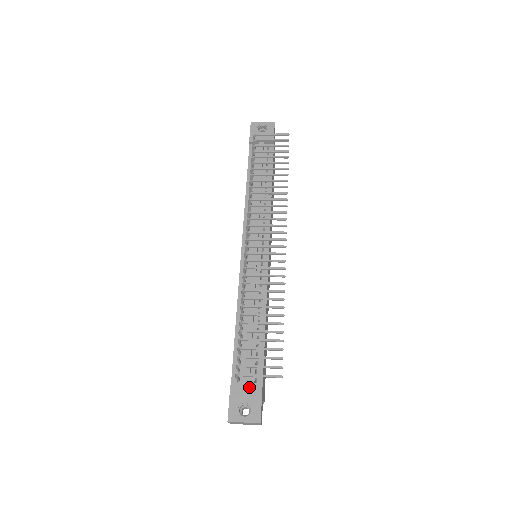
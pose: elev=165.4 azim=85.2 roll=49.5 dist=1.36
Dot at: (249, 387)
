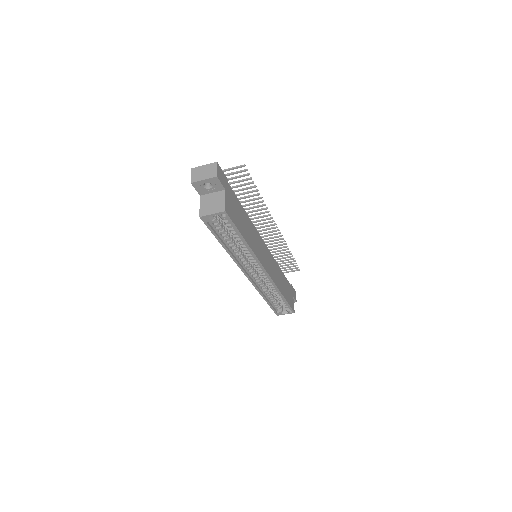
Dot at: occluded
